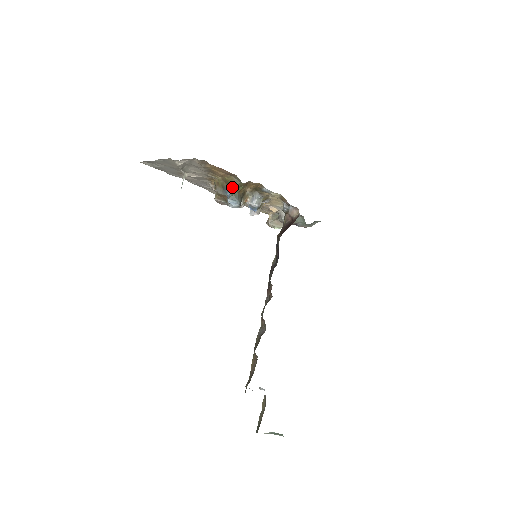
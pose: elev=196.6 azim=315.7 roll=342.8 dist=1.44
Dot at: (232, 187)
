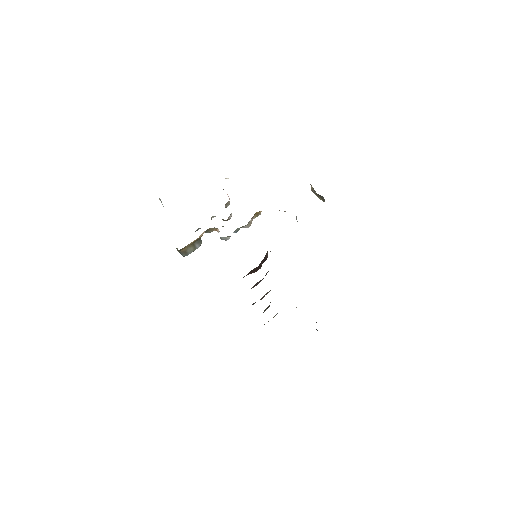
Dot at: occluded
